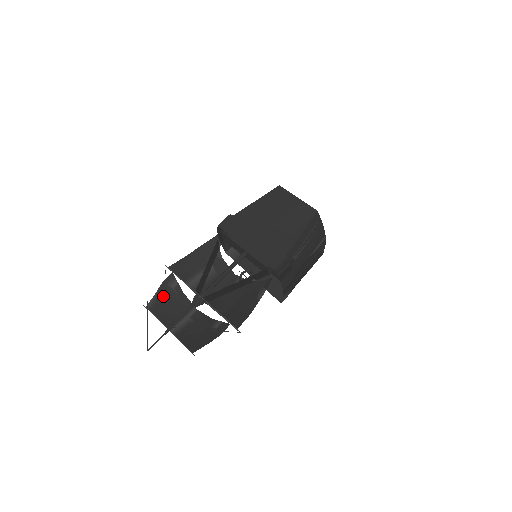
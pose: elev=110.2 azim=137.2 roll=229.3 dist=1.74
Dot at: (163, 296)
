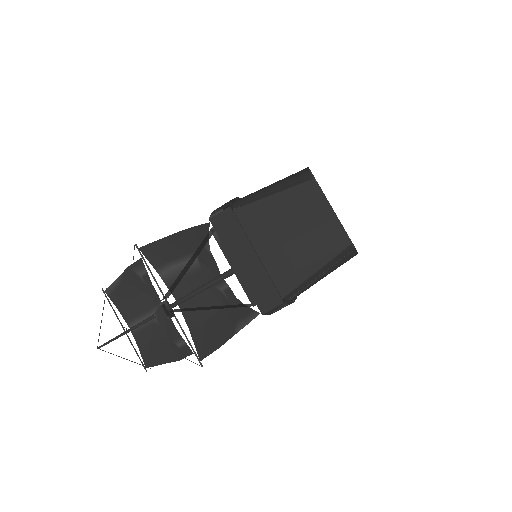
Dot at: (127, 282)
